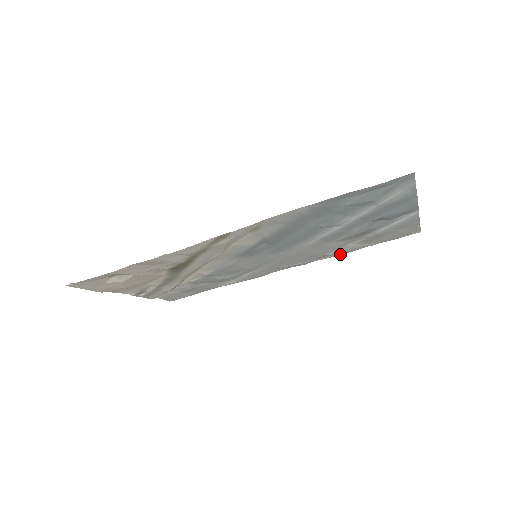
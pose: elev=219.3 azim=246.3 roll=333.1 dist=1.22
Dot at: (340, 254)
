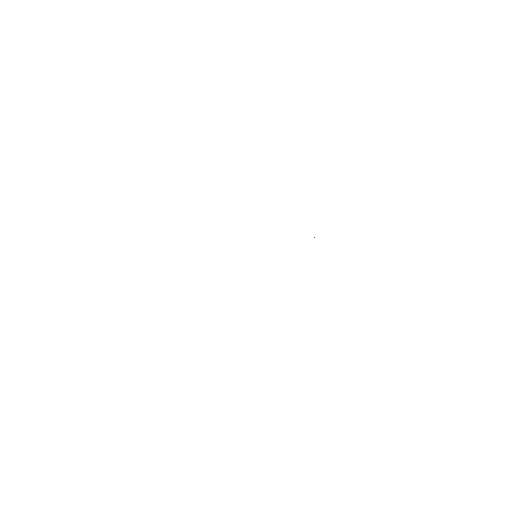
Dot at: occluded
